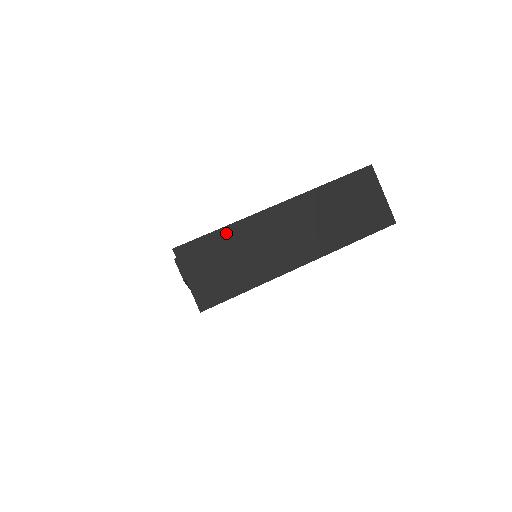
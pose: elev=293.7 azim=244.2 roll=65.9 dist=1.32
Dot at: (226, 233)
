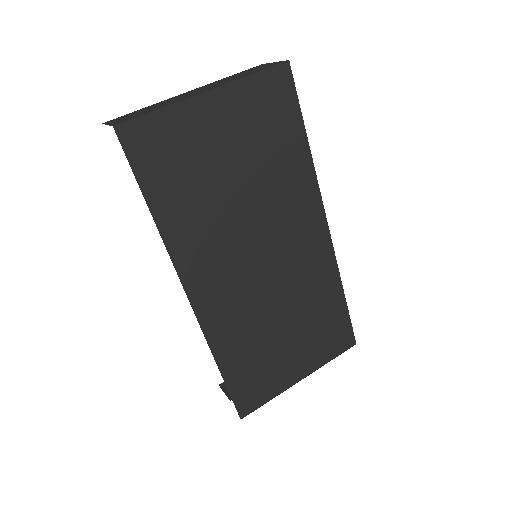
Dot at: (146, 108)
